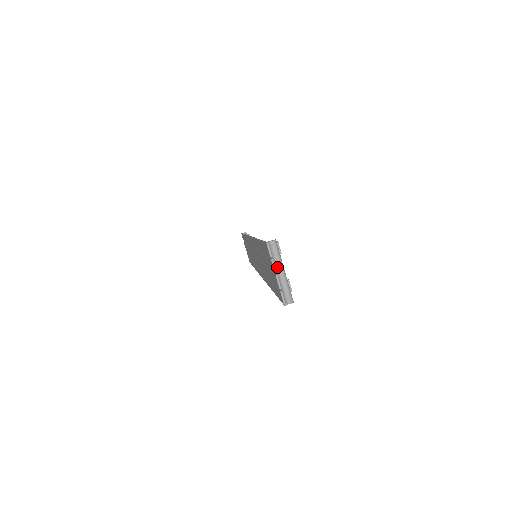
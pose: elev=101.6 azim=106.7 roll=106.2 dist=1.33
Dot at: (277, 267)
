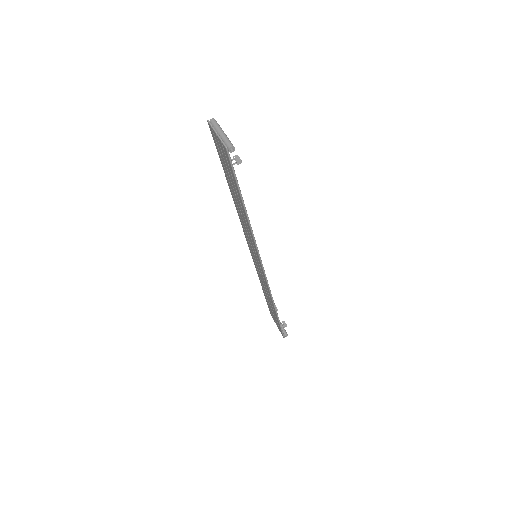
Dot at: (217, 131)
